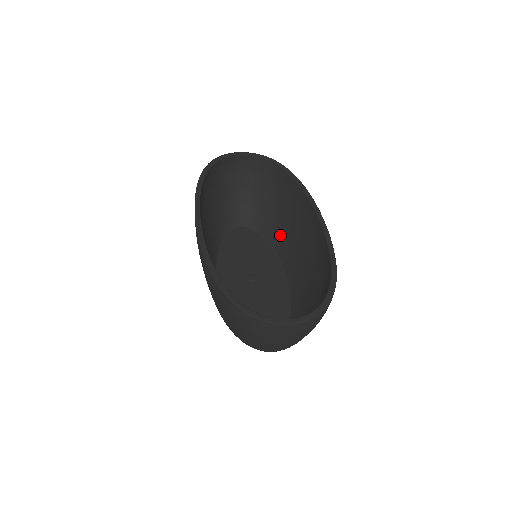
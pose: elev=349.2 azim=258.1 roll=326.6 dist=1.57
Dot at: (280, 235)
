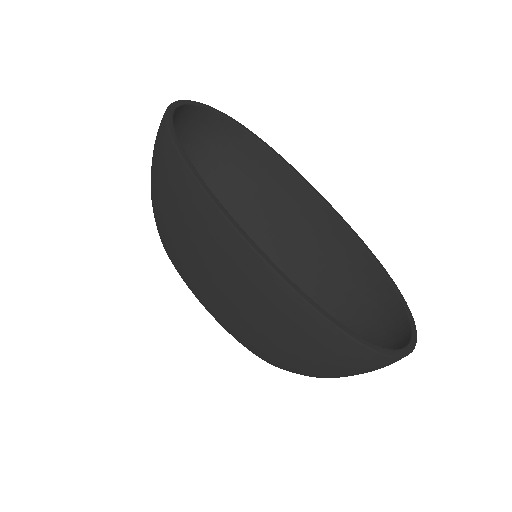
Dot at: (233, 214)
